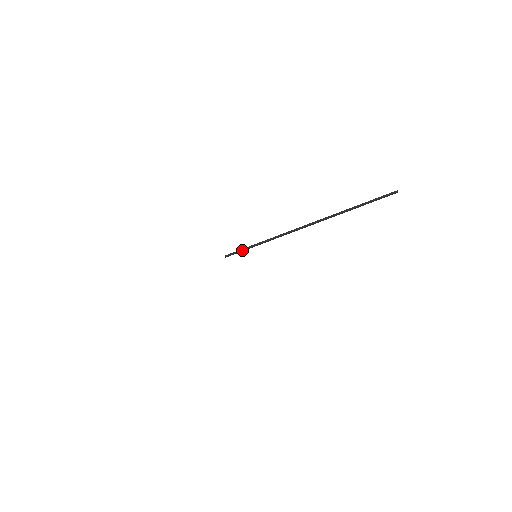
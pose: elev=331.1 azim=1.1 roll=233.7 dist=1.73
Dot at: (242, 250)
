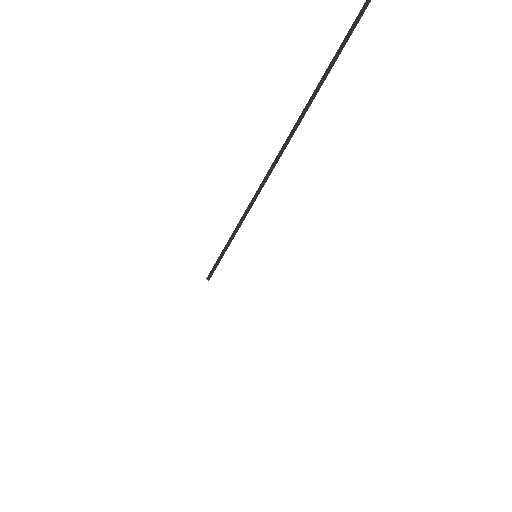
Dot at: occluded
